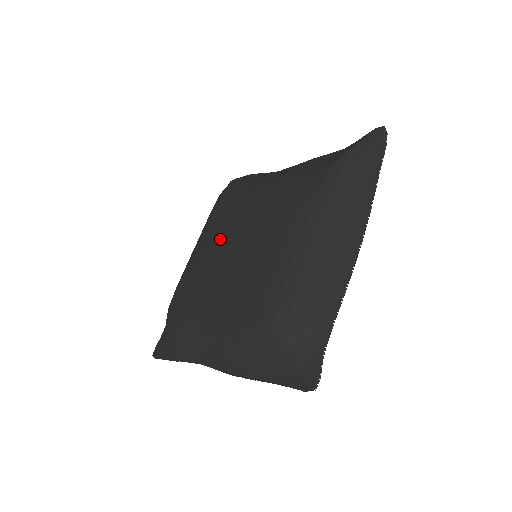
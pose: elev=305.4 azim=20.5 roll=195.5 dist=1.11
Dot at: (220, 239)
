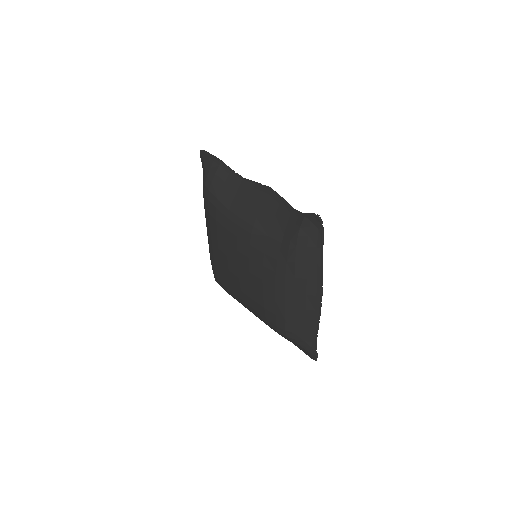
Dot at: (229, 259)
